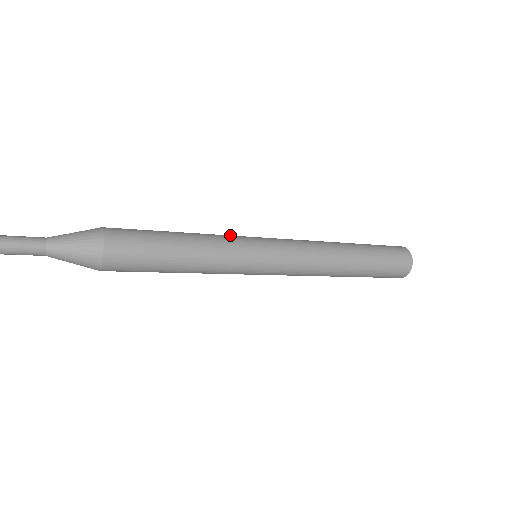
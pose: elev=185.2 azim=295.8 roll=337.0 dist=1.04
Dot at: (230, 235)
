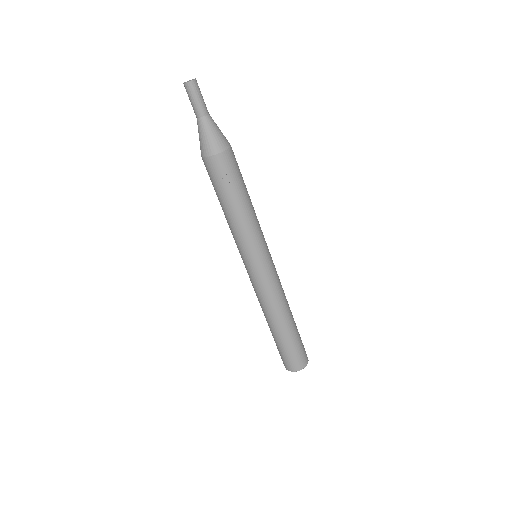
Dot at: occluded
